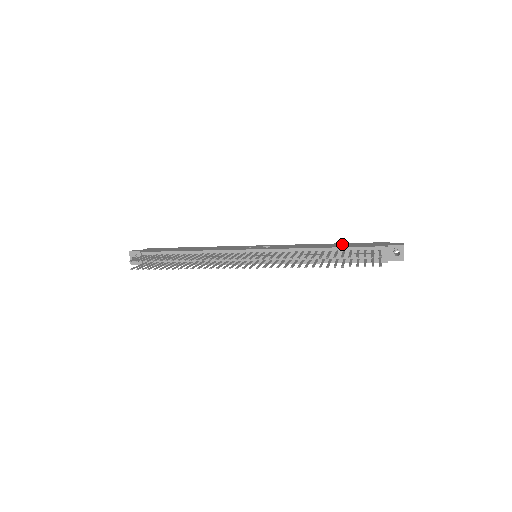
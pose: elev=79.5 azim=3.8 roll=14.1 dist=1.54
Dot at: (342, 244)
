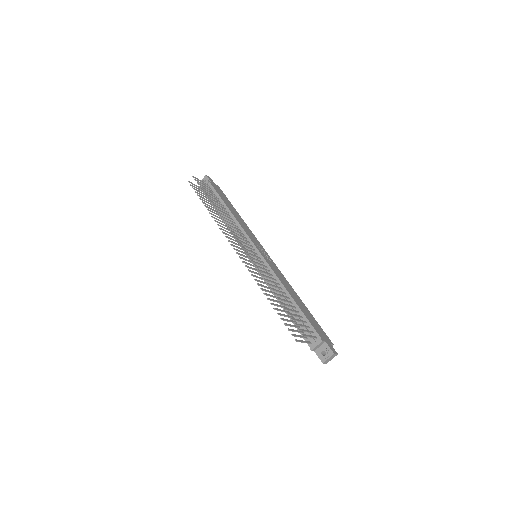
Dot at: (307, 310)
